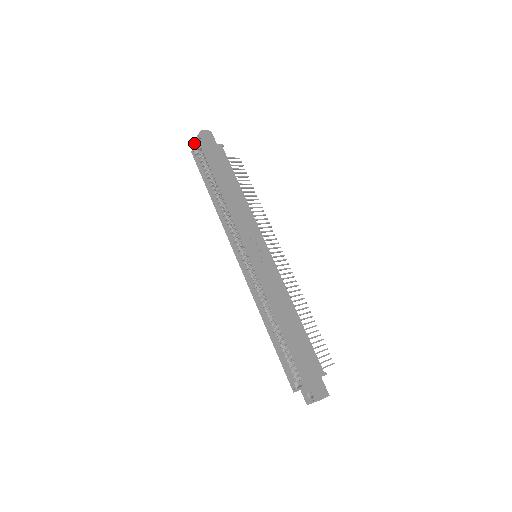
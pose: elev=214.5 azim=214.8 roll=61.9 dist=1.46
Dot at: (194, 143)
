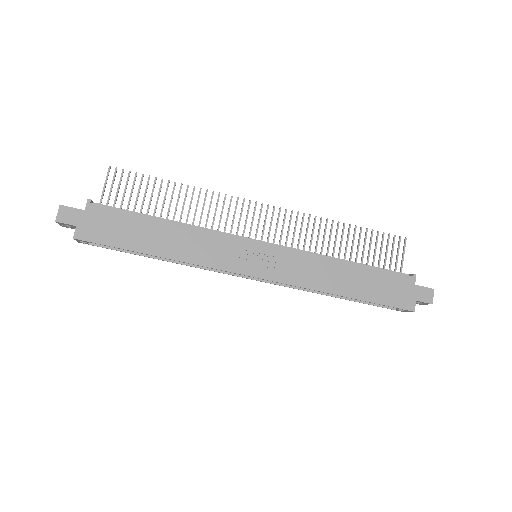
Dot at: occluded
